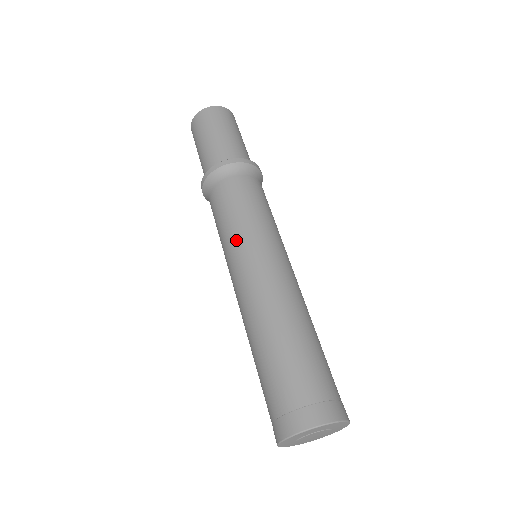
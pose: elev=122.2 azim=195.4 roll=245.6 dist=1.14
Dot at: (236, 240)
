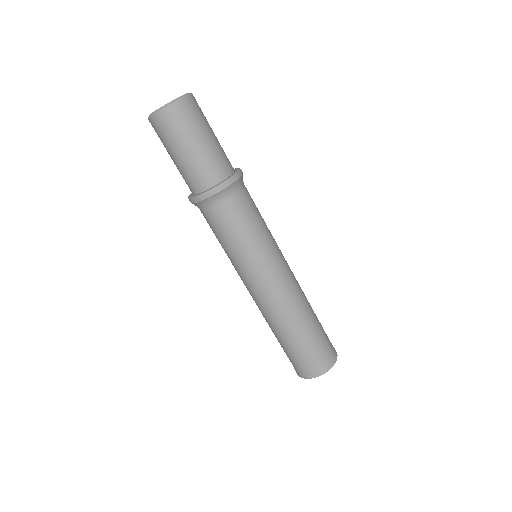
Dot at: (233, 265)
